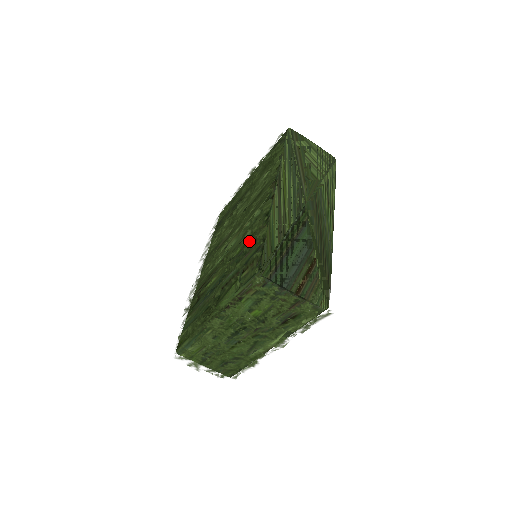
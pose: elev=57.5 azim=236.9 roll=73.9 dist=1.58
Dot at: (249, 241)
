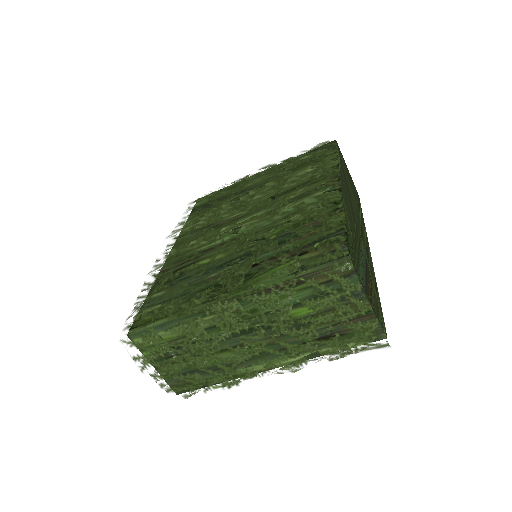
Dot at: (307, 224)
